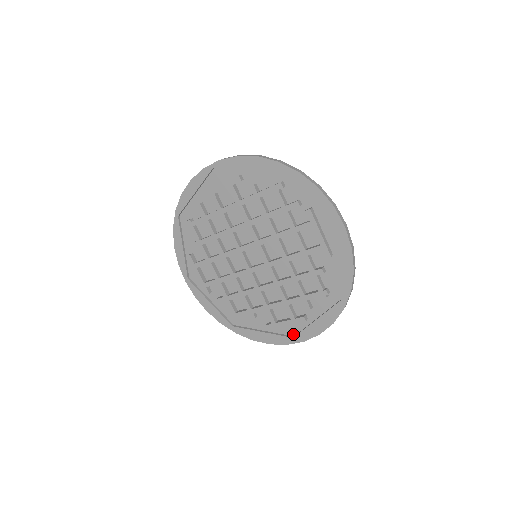
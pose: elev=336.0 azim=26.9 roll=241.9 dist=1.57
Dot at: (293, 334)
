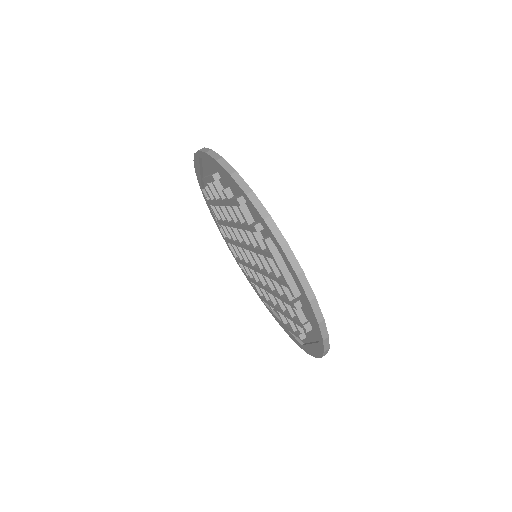
Dot at: (302, 341)
